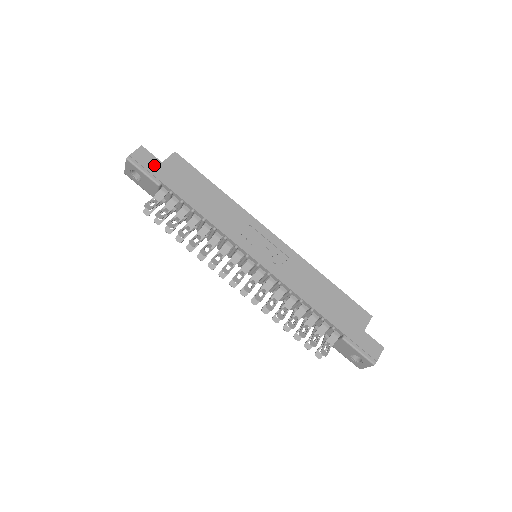
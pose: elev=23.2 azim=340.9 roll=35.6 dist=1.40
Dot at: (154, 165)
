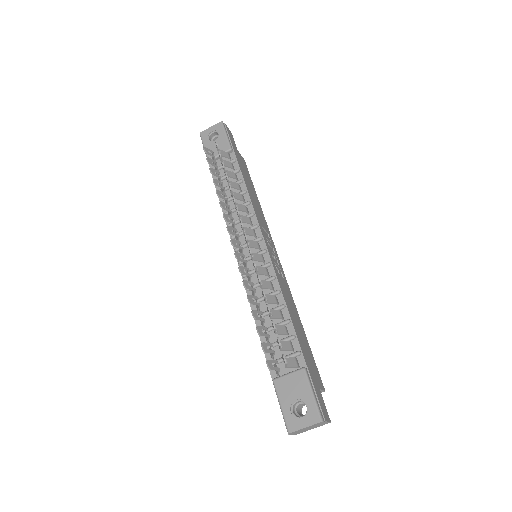
Dot at: (234, 143)
